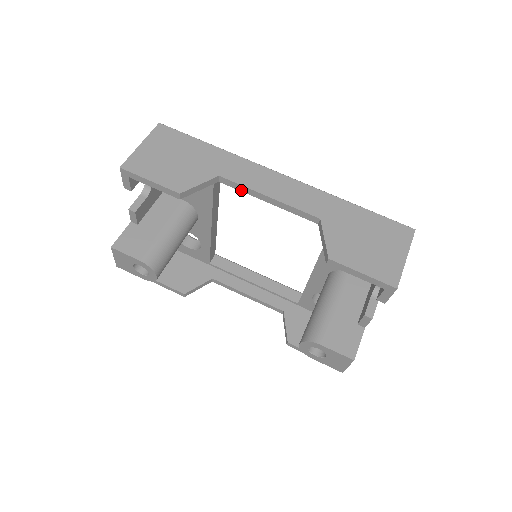
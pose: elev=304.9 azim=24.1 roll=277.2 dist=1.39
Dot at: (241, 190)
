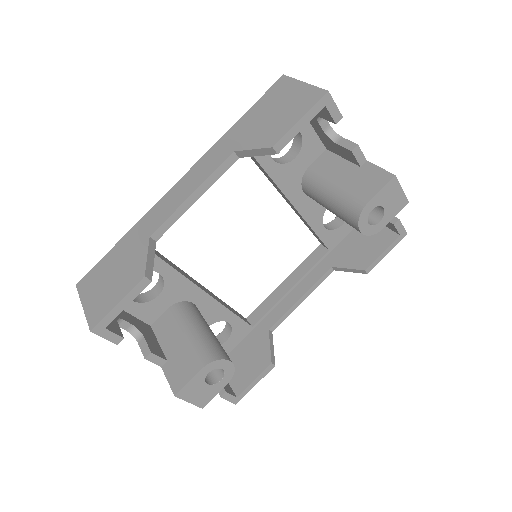
Dot at: (174, 222)
